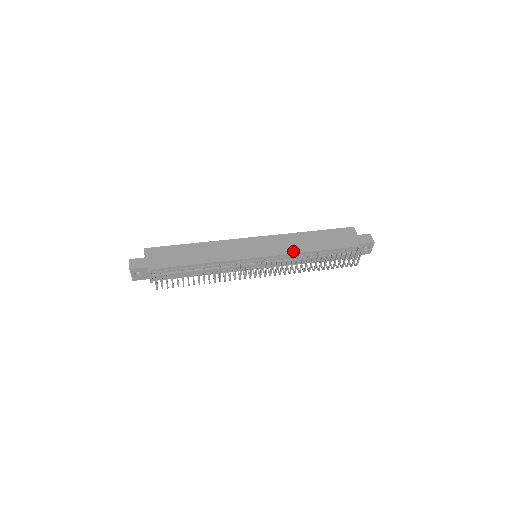
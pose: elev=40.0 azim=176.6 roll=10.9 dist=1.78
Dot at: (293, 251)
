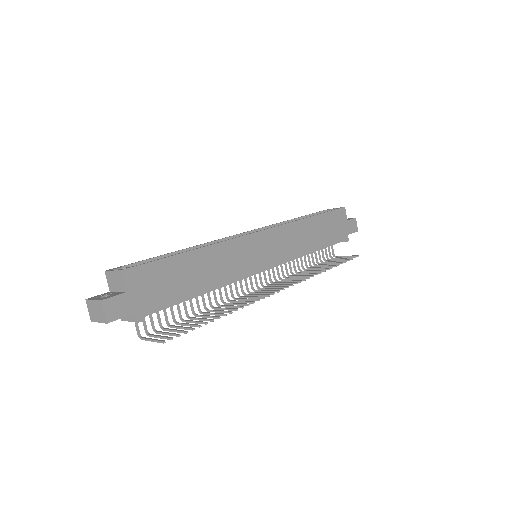
Dot at: (299, 253)
